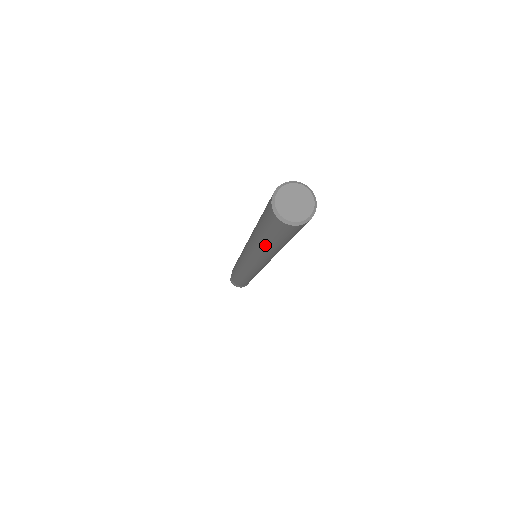
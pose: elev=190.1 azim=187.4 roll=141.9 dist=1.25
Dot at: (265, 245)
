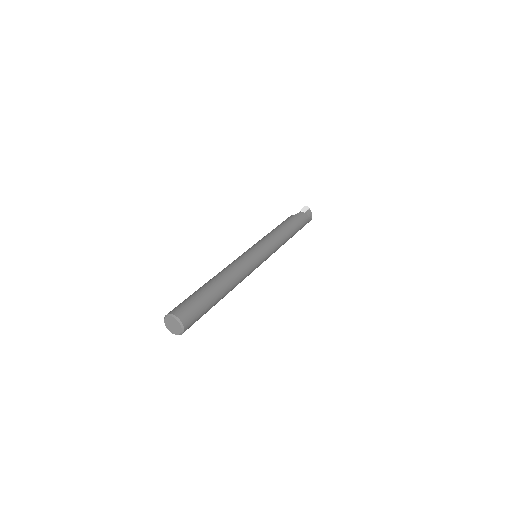
Dot at: occluded
